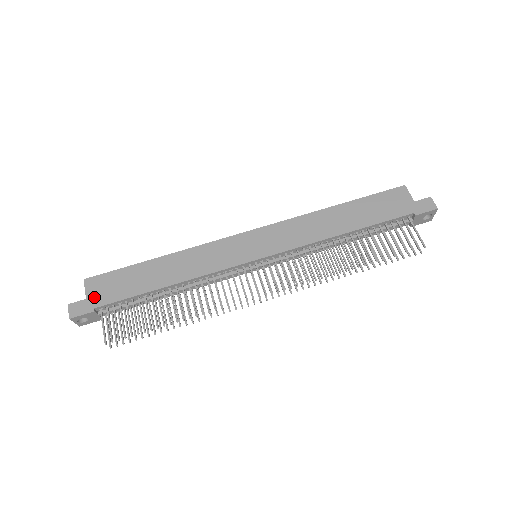
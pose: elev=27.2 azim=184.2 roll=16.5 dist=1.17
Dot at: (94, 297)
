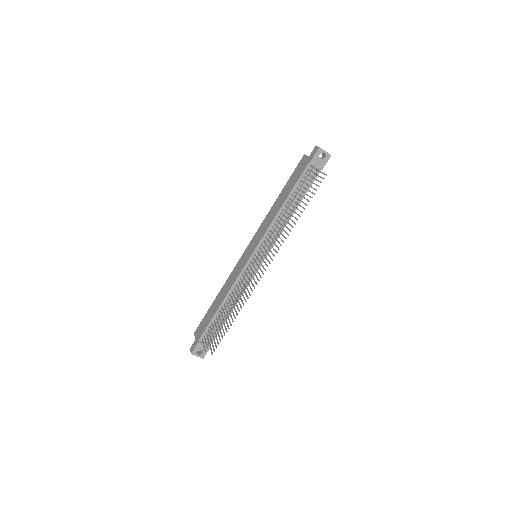
Dot at: (198, 336)
